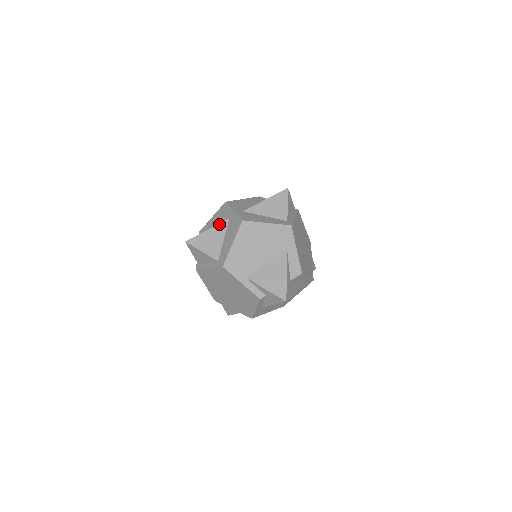
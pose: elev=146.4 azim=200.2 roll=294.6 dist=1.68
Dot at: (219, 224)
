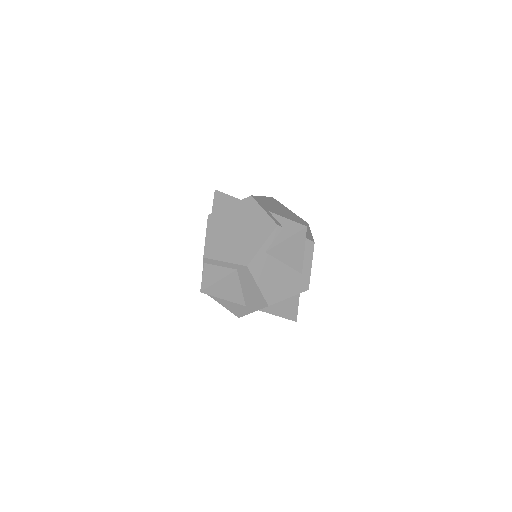
Dot at: occluded
